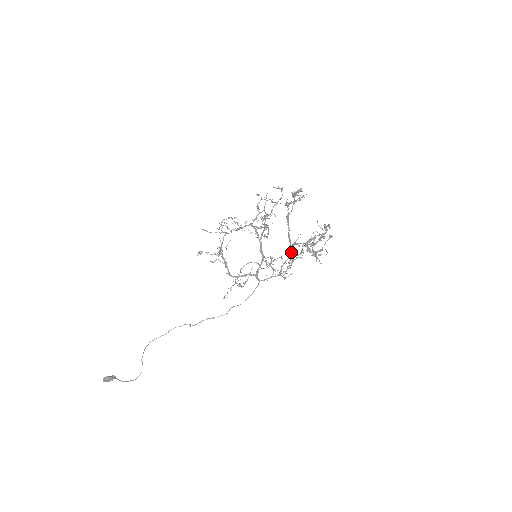
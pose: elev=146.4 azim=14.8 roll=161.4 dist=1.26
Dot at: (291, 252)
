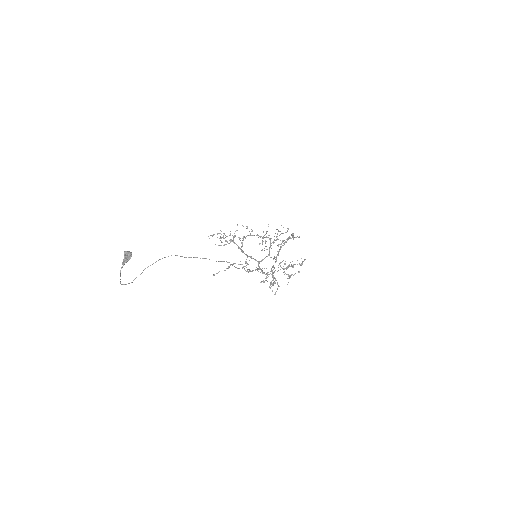
Dot at: (280, 265)
